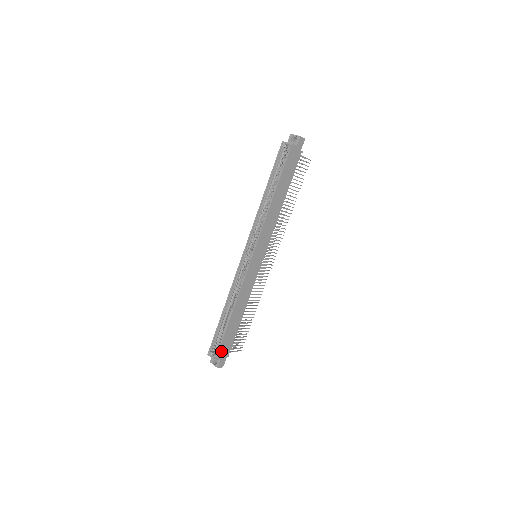
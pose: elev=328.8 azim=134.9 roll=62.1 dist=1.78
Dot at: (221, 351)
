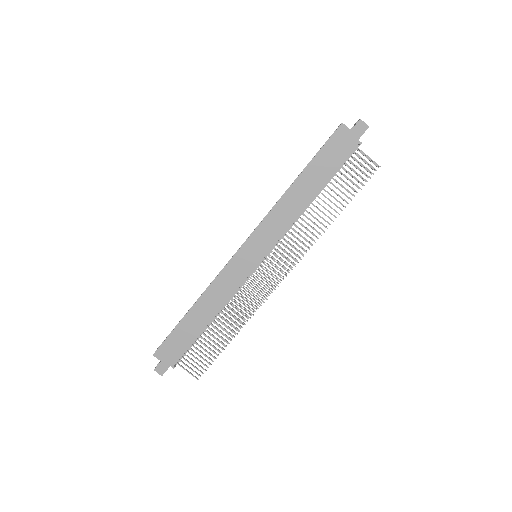
Dot at: (165, 349)
